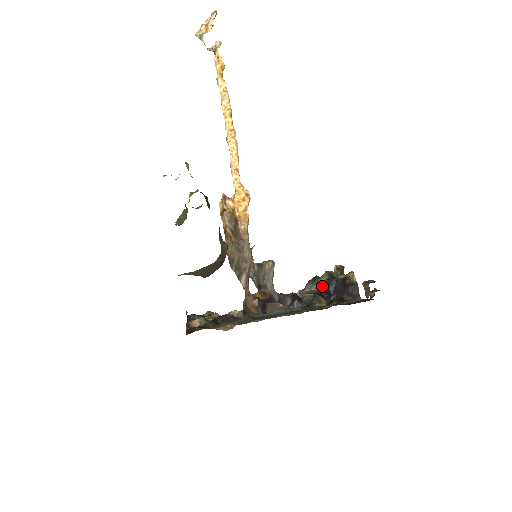
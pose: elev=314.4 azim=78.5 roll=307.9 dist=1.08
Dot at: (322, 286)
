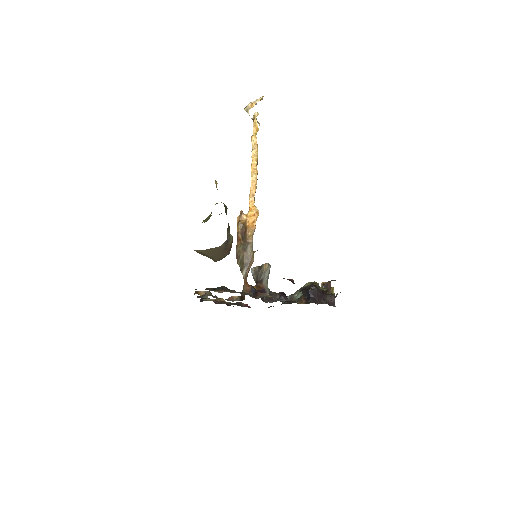
Dot at: occluded
